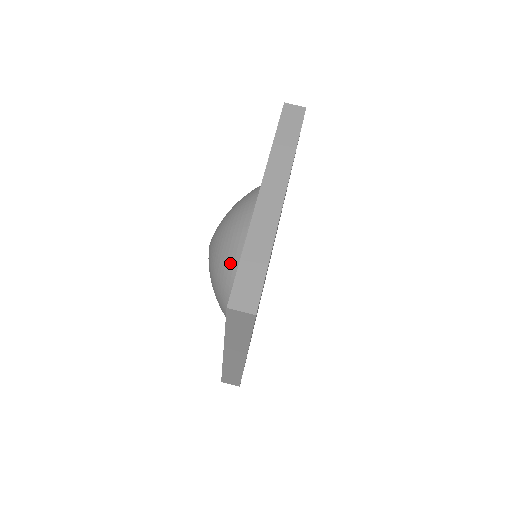
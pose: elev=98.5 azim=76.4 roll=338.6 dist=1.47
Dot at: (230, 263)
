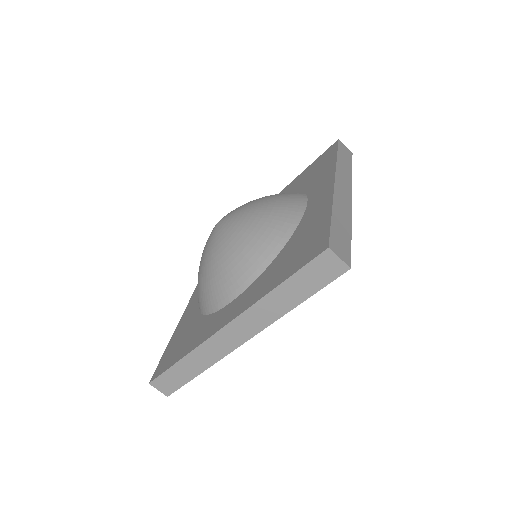
Dot at: (201, 297)
